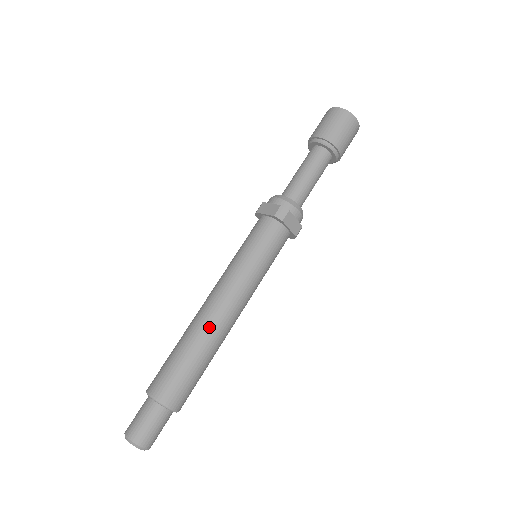
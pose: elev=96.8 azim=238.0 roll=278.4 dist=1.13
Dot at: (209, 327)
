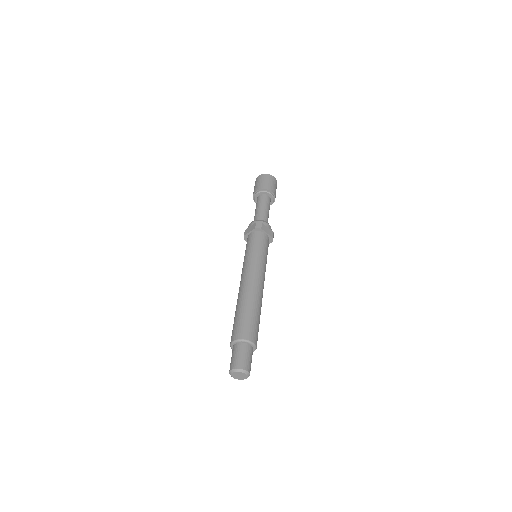
Dot at: (250, 292)
